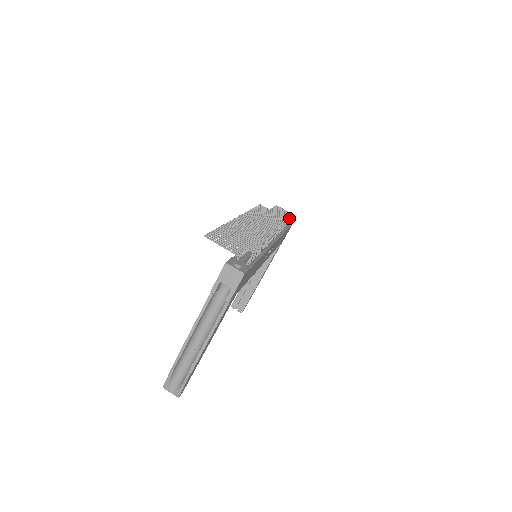
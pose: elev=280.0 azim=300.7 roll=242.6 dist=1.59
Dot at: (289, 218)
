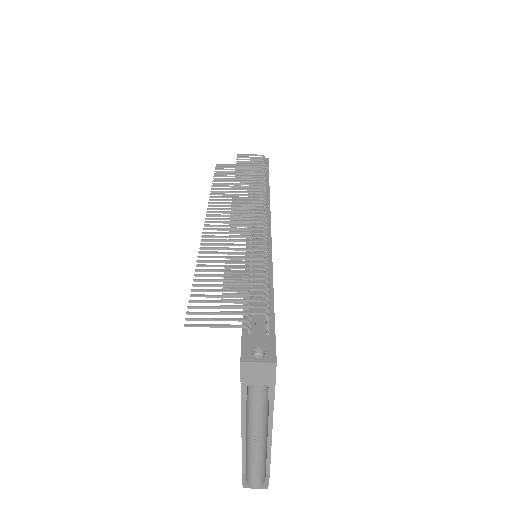
Dot at: (264, 167)
